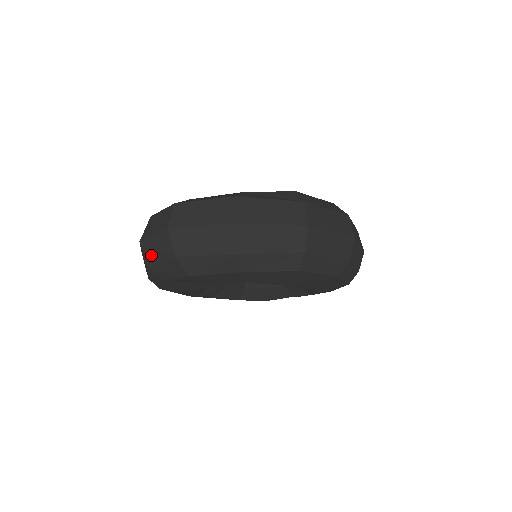
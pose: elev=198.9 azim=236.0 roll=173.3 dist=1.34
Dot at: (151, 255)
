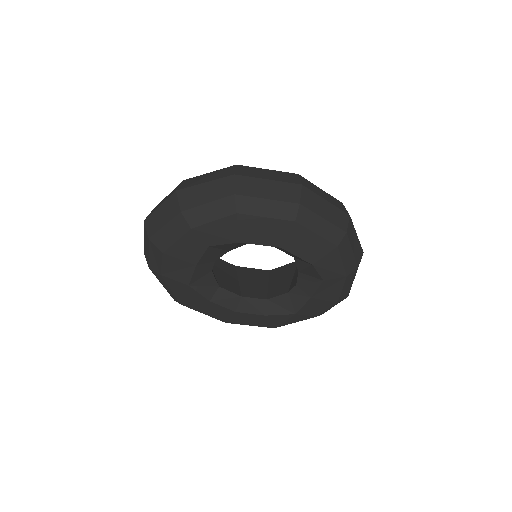
Dot at: (147, 255)
